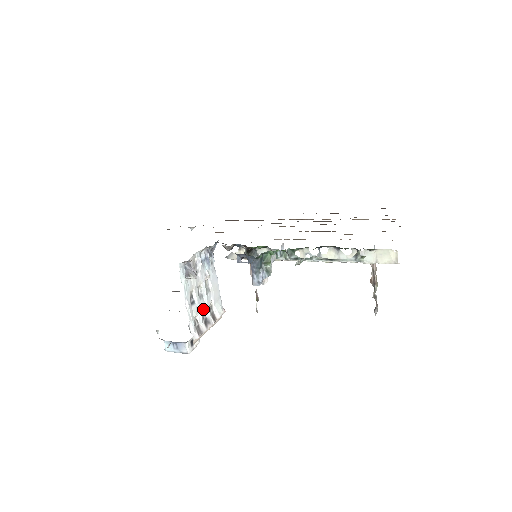
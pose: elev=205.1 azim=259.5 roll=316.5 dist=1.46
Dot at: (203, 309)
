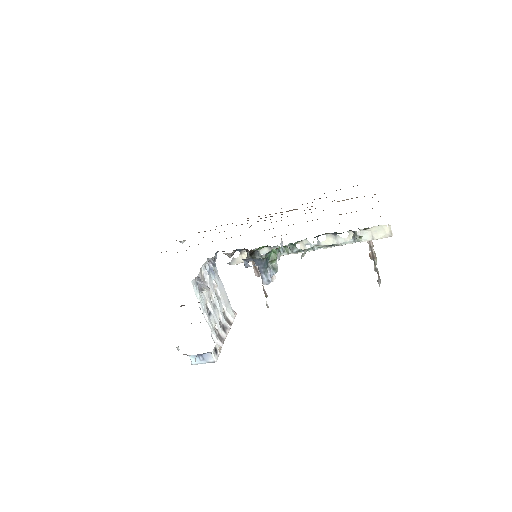
Dot at: (219, 317)
